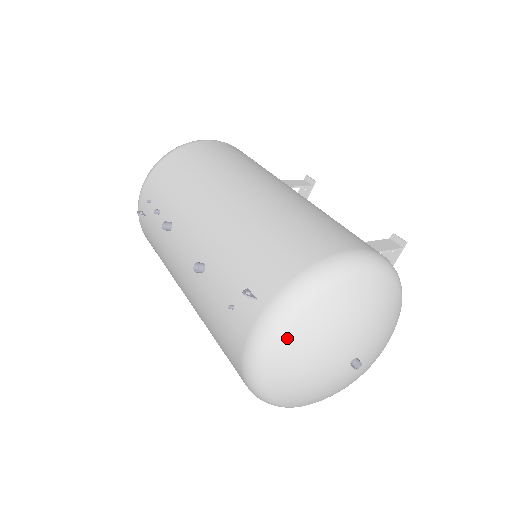
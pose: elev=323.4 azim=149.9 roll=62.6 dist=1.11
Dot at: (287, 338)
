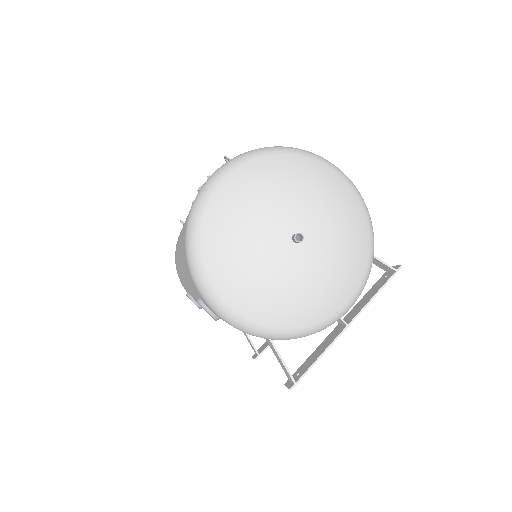
Dot at: (241, 171)
